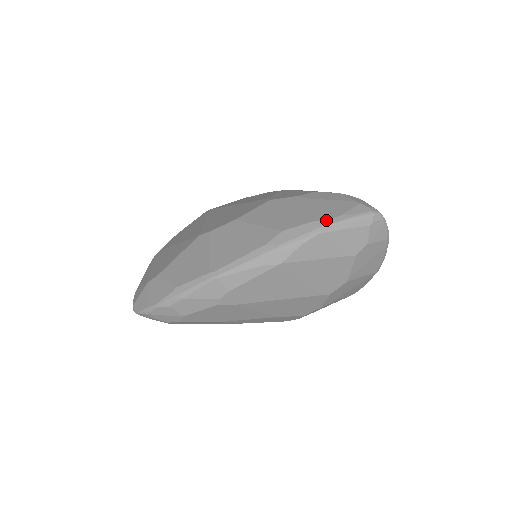
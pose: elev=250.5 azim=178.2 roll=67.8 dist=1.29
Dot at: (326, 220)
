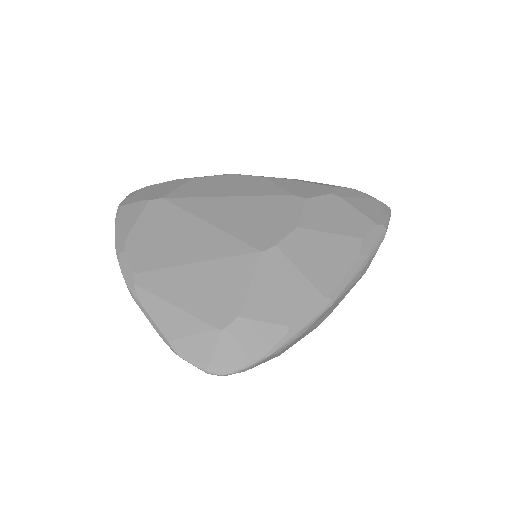
Dot at: (383, 223)
